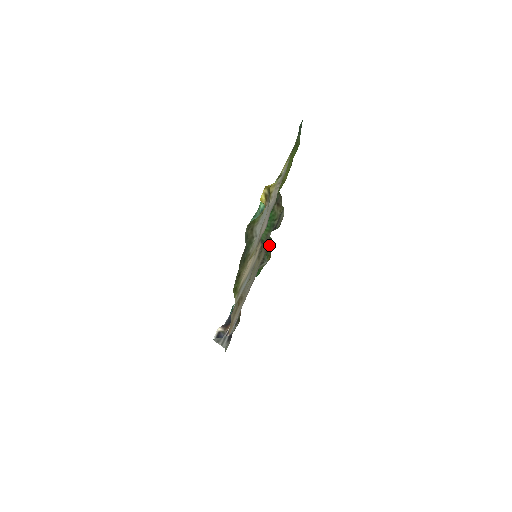
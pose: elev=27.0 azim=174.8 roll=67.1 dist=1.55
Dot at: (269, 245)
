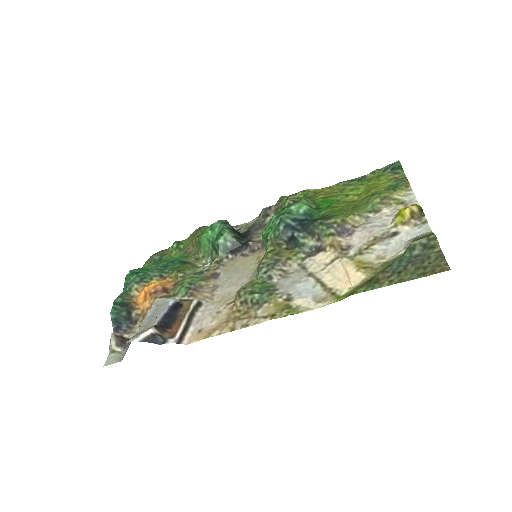
Dot at: (188, 243)
